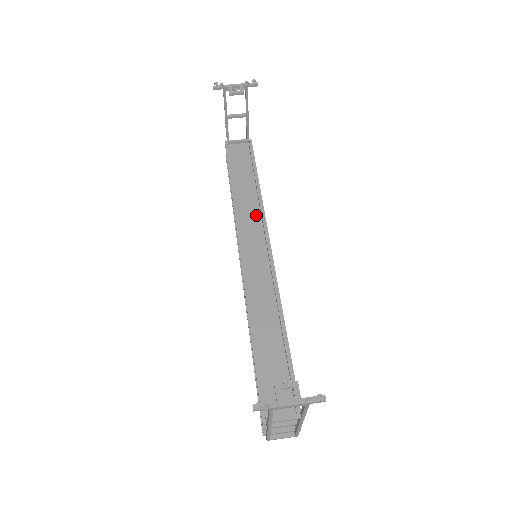
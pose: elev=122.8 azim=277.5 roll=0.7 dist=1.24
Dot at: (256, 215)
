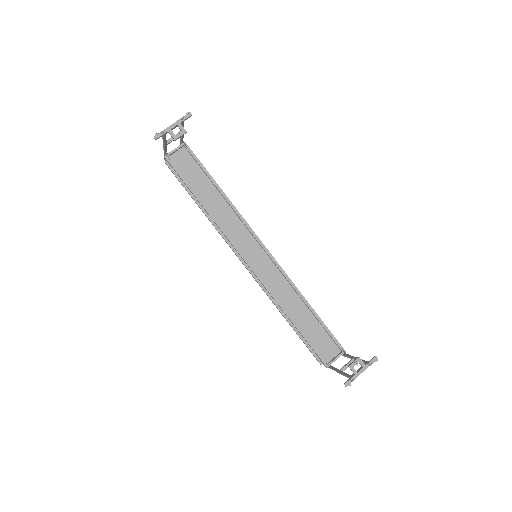
Dot at: (235, 220)
